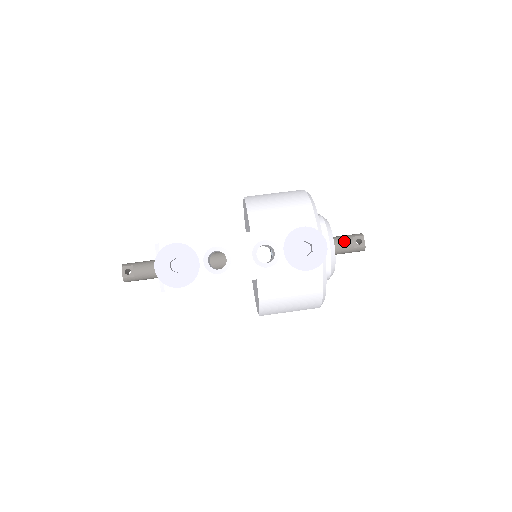
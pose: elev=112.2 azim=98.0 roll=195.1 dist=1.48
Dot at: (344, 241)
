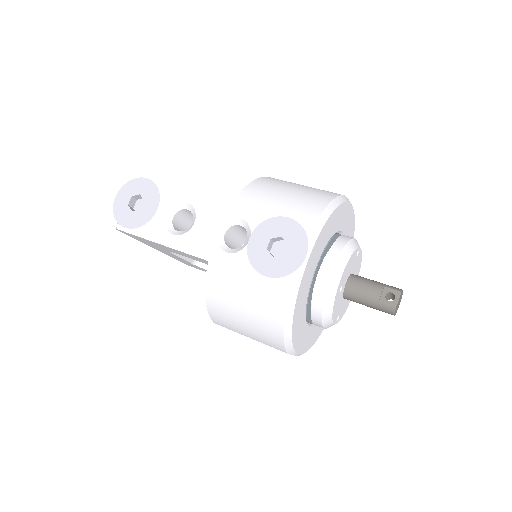
Dot at: (368, 286)
